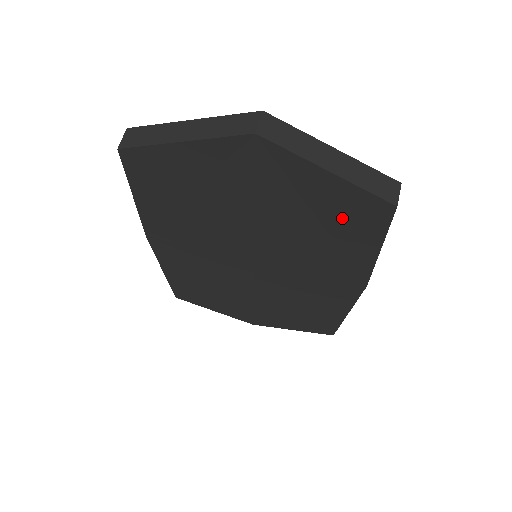
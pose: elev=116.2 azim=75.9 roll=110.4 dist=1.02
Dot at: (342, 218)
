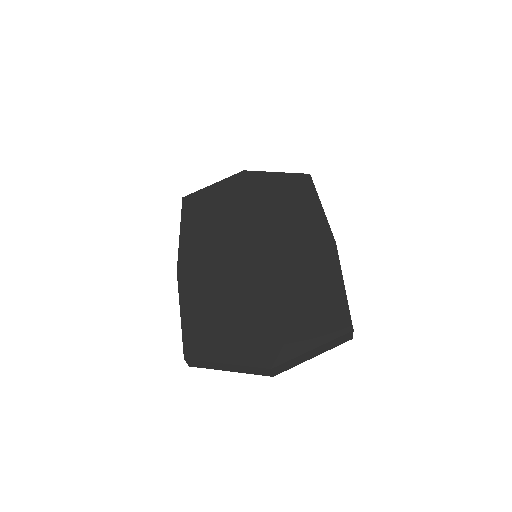
Dot at: occluded
